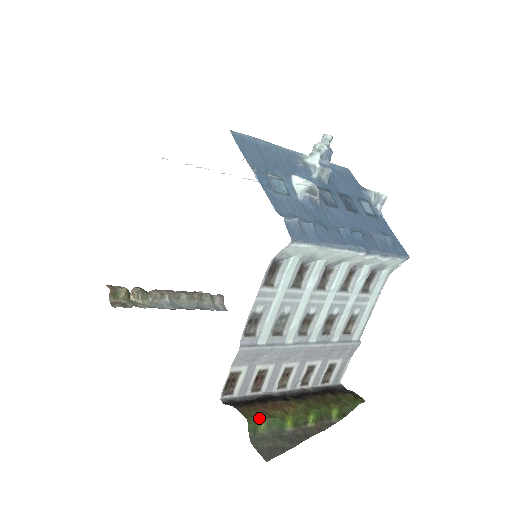
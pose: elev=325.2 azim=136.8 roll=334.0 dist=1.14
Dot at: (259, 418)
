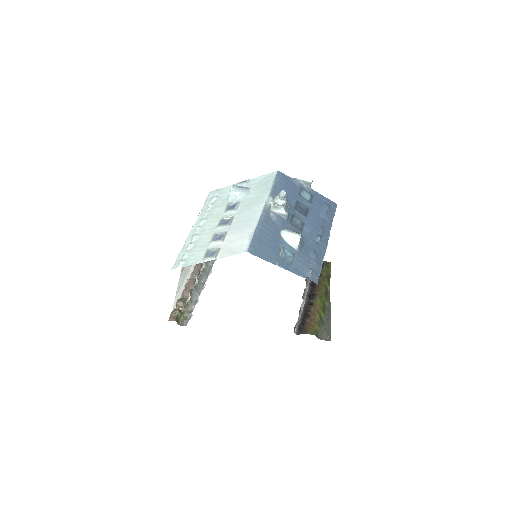
Dot at: (316, 328)
